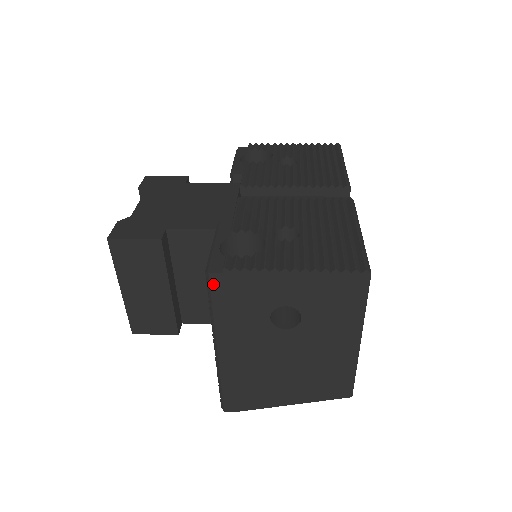
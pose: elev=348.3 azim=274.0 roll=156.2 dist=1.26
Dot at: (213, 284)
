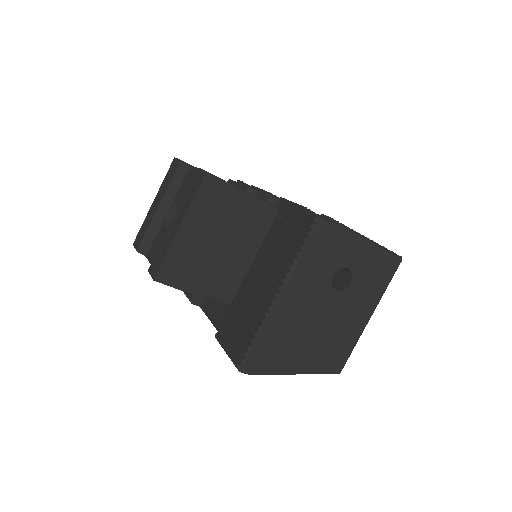
Dot at: (317, 229)
